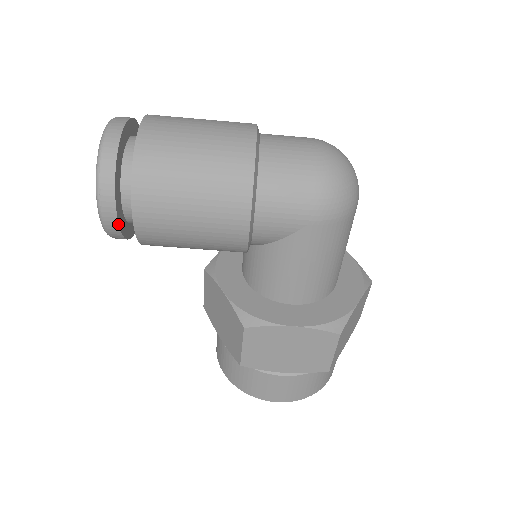
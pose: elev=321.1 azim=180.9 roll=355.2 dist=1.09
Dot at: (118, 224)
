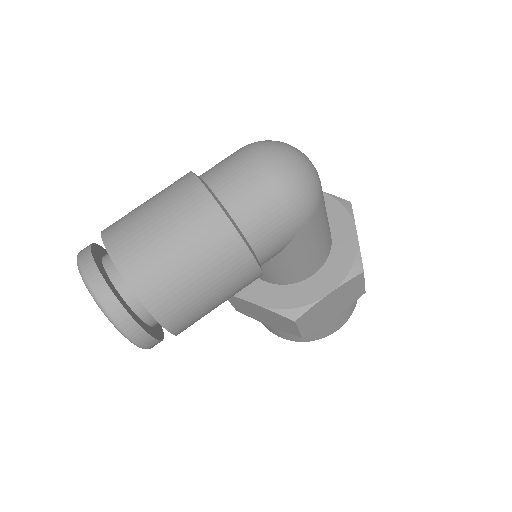
Dot at: (158, 340)
